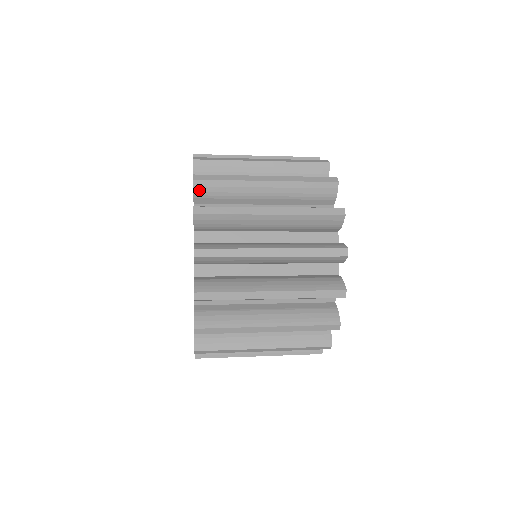
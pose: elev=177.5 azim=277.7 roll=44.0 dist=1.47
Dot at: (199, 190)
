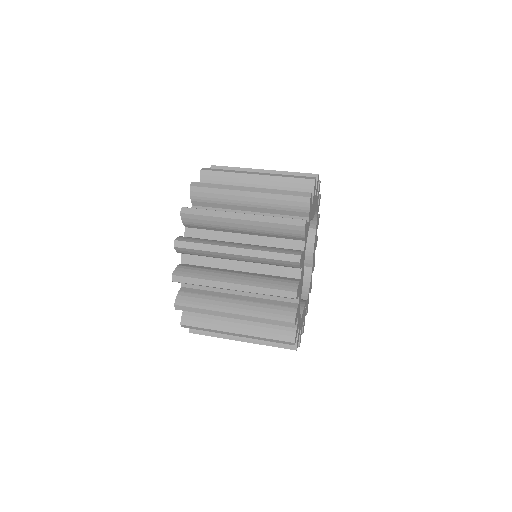
Dot at: occluded
